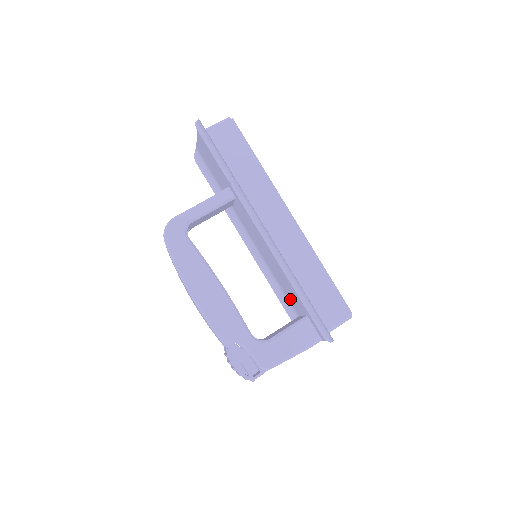
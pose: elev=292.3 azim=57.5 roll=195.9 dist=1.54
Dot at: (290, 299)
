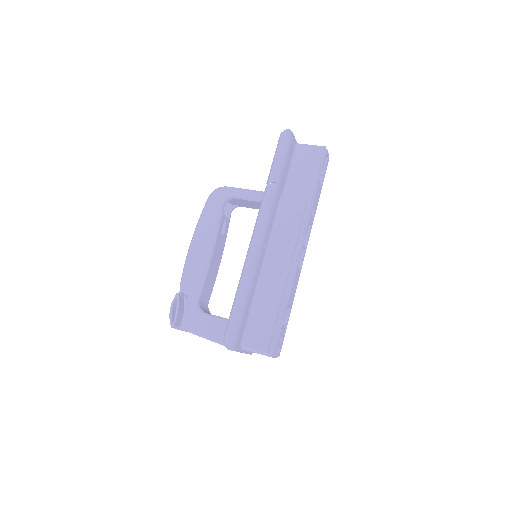
Dot at: occluded
